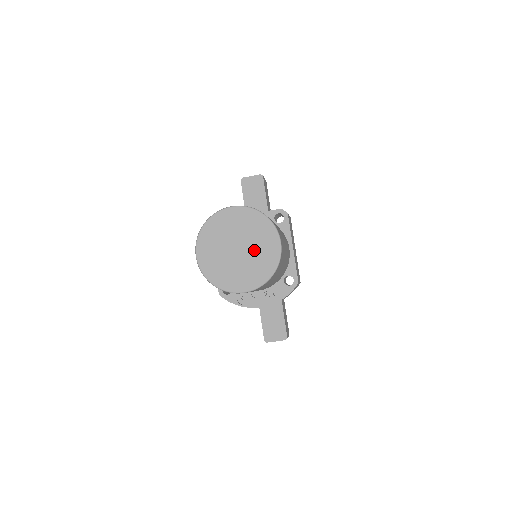
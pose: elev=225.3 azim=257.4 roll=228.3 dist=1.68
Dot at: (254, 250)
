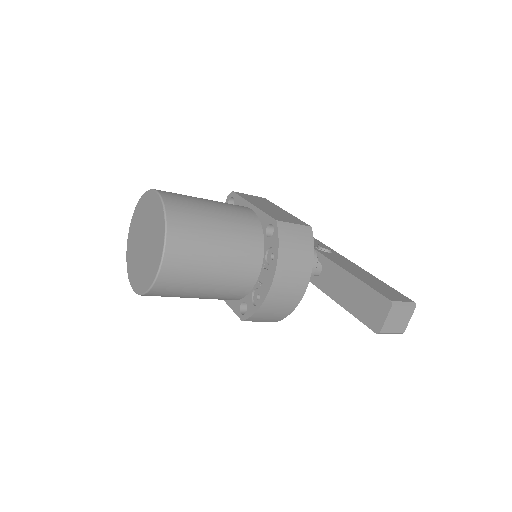
Dot at: (150, 225)
